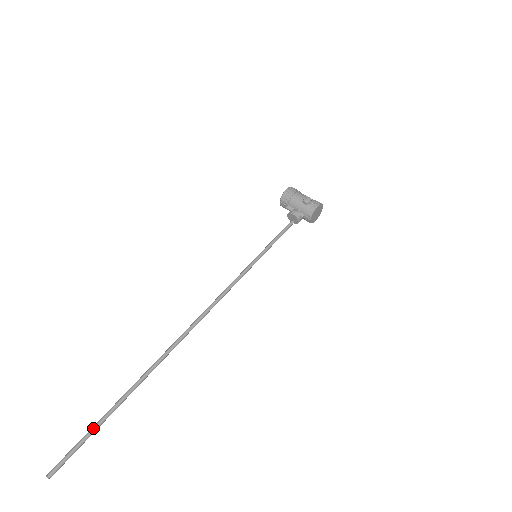
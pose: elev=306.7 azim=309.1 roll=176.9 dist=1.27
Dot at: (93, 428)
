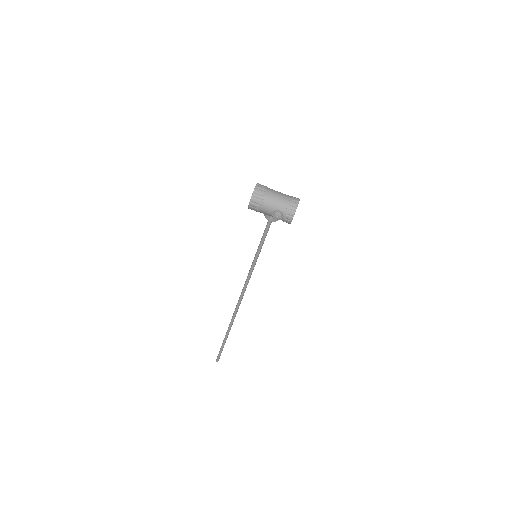
Dot at: (222, 348)
